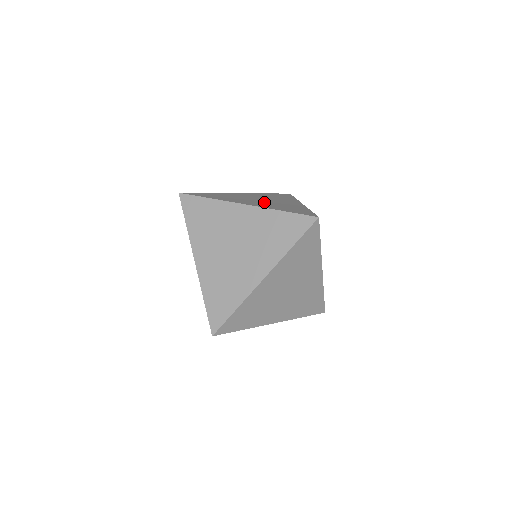
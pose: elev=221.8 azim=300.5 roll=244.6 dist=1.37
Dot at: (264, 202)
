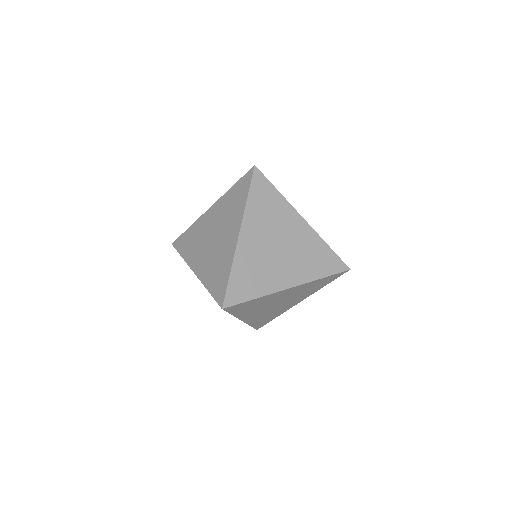
Dot at: occluded
